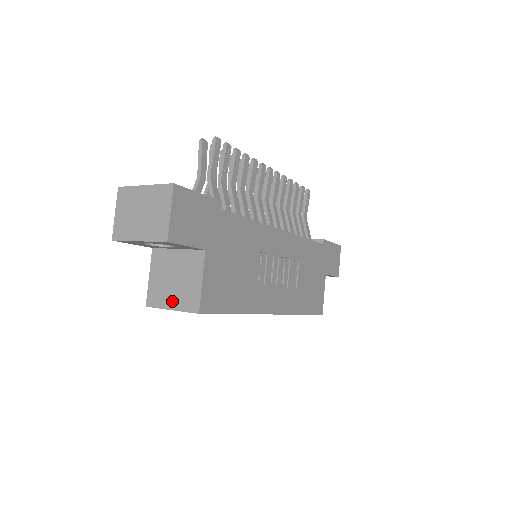
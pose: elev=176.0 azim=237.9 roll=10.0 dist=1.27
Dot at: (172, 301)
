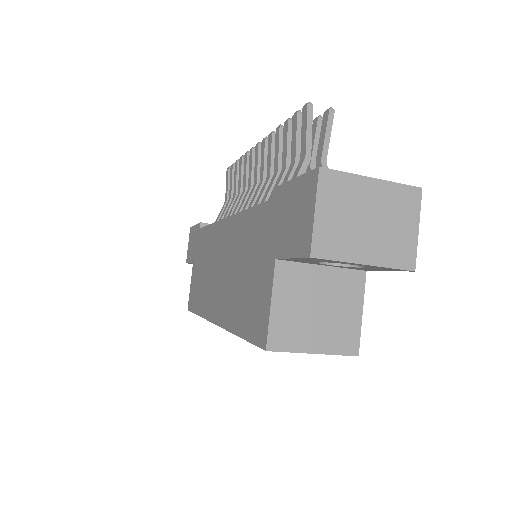
Dot at: (316, 341)
